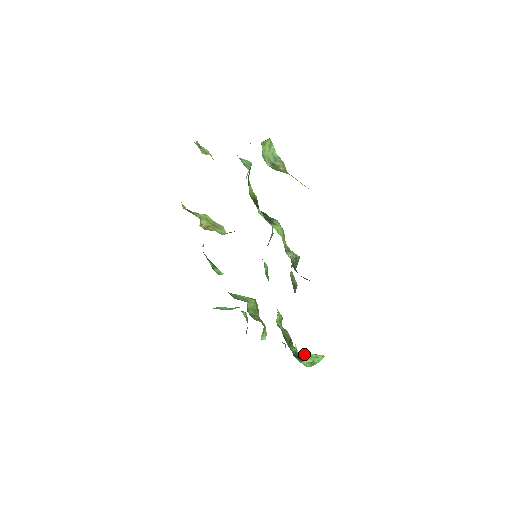
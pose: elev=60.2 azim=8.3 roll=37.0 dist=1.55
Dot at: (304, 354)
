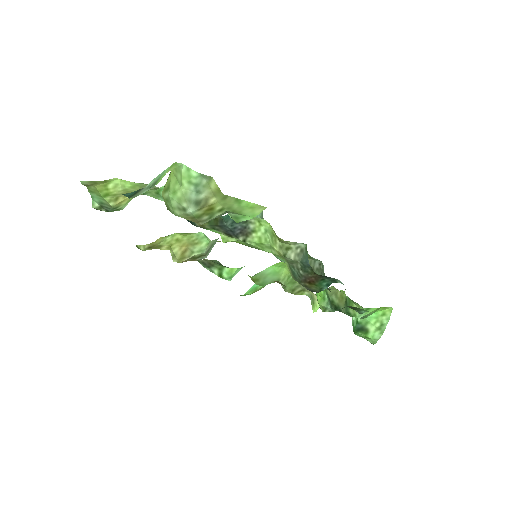
Dot at: (368, 317)
